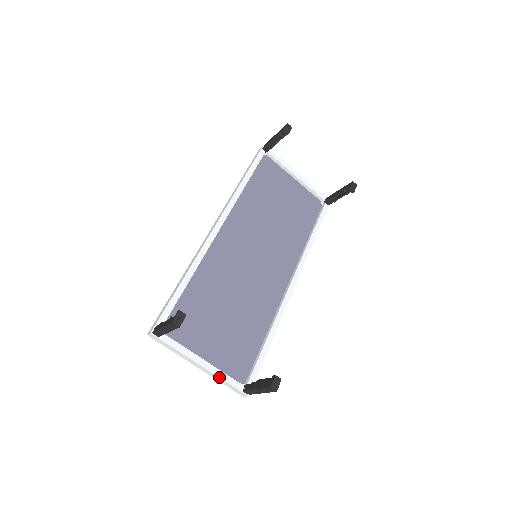
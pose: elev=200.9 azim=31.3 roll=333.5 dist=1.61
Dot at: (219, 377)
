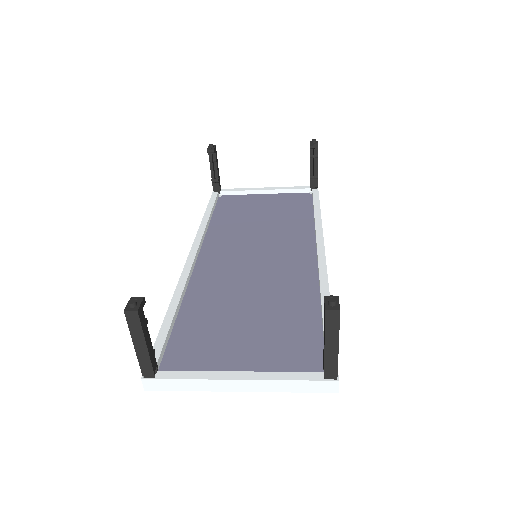
Dot at: (274, 380)
